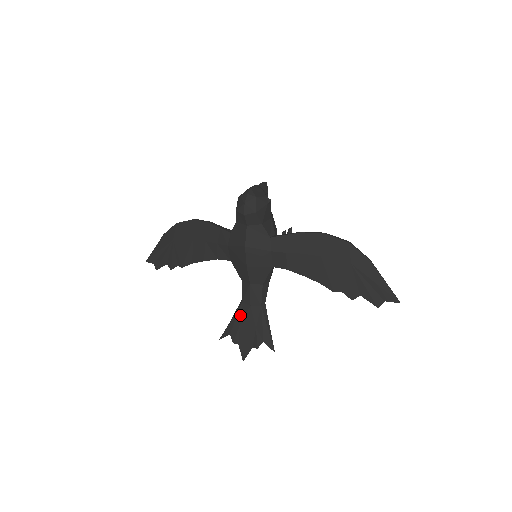
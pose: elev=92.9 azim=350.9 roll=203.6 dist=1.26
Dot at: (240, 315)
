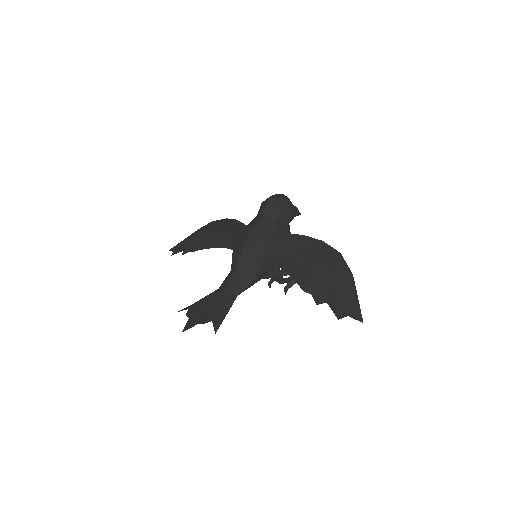
Dot at: (209, 297)
